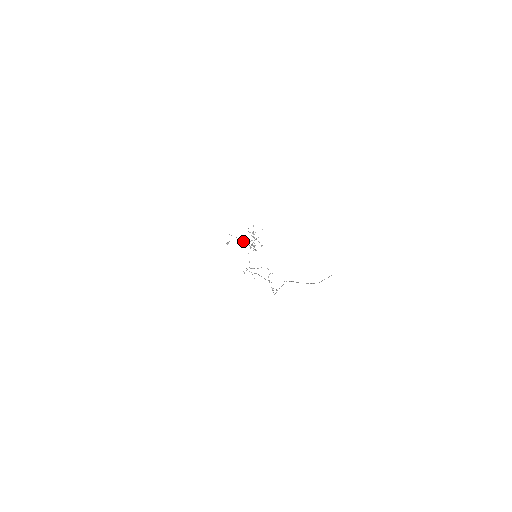
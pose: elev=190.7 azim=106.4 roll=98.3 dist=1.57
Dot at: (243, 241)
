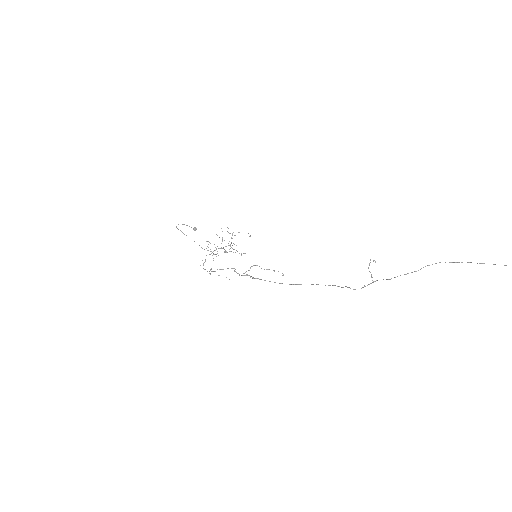
Dot at: occluded
